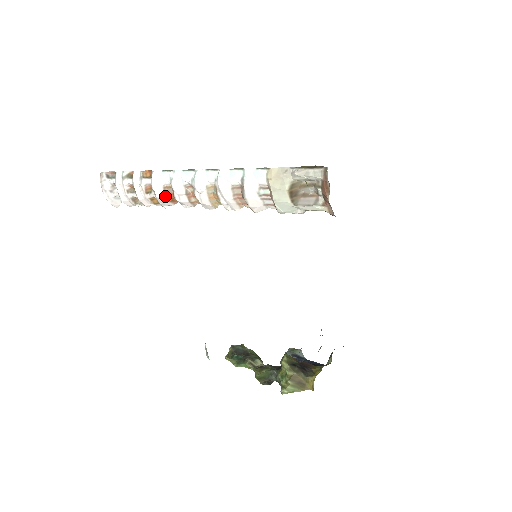
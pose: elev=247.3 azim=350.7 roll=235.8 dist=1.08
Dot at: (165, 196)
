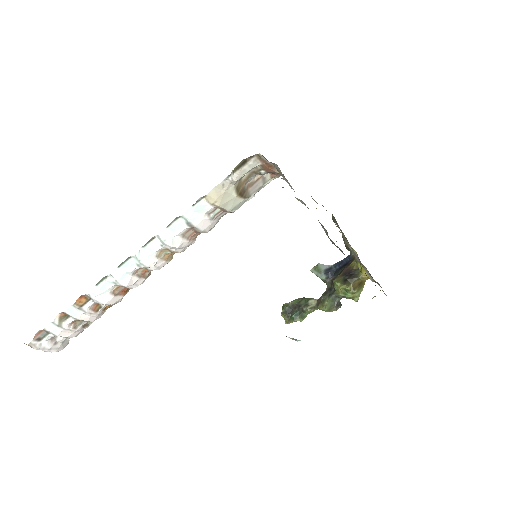
Dot at: (118, 296)
